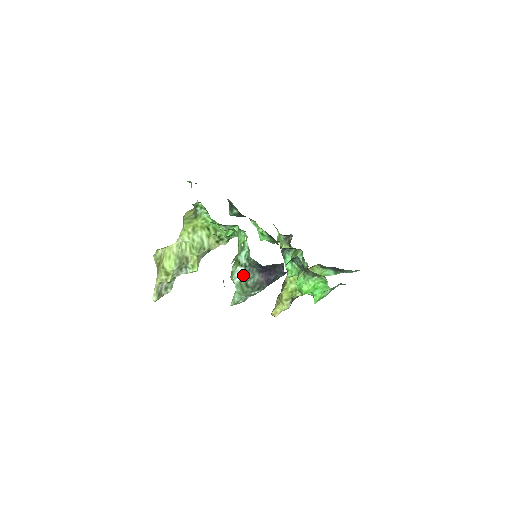
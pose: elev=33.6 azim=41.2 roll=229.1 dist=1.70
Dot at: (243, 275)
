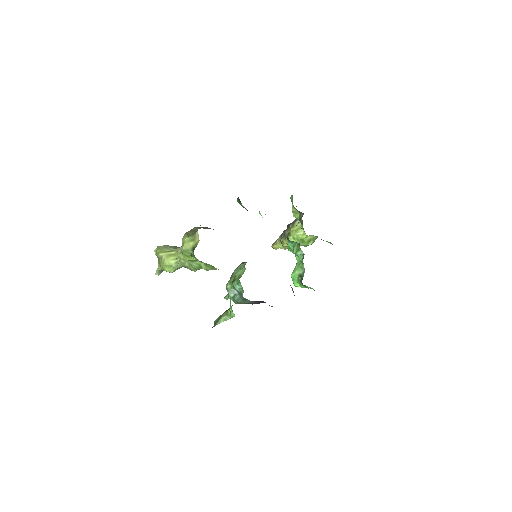
Dot at: (236, 295)
